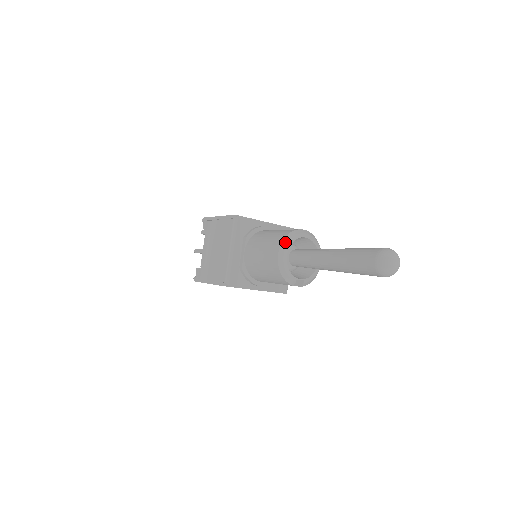
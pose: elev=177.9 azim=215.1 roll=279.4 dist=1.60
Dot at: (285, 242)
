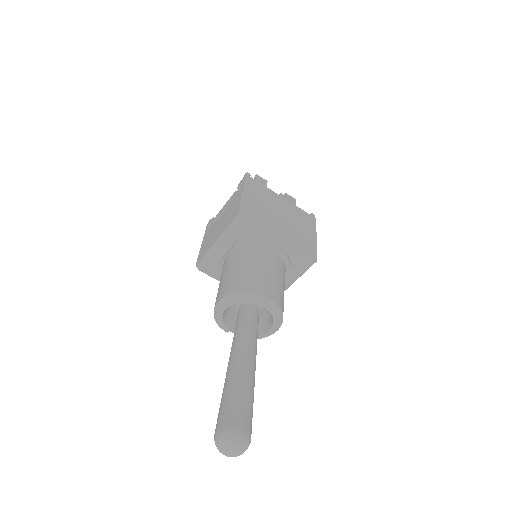
Dot at: (231, 298)
